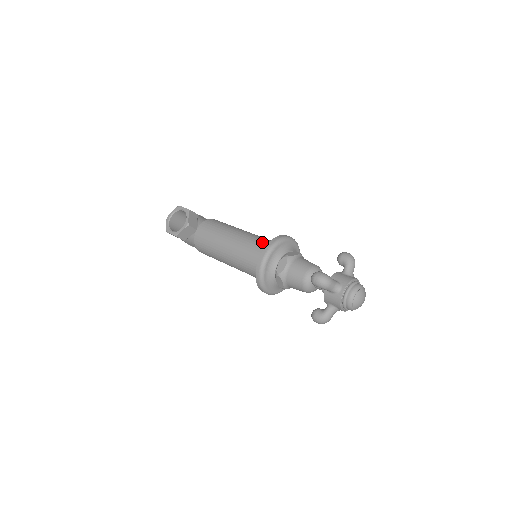
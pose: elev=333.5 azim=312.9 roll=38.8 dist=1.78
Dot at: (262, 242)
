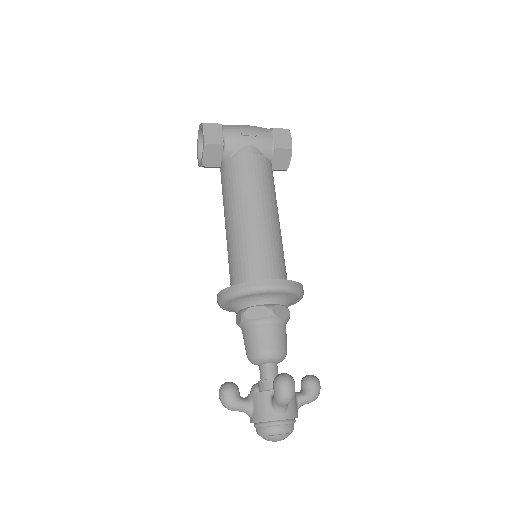
Dot at: (241, 264)
